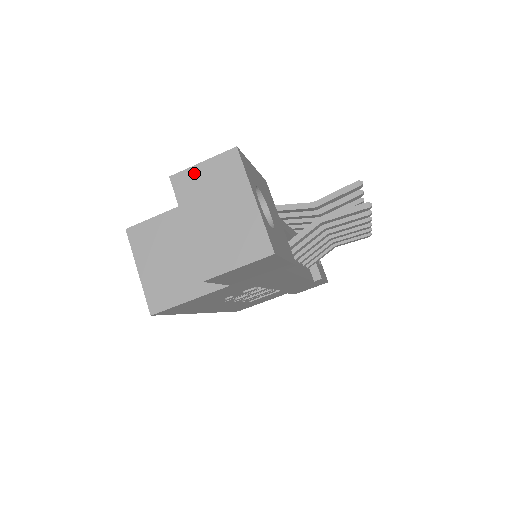
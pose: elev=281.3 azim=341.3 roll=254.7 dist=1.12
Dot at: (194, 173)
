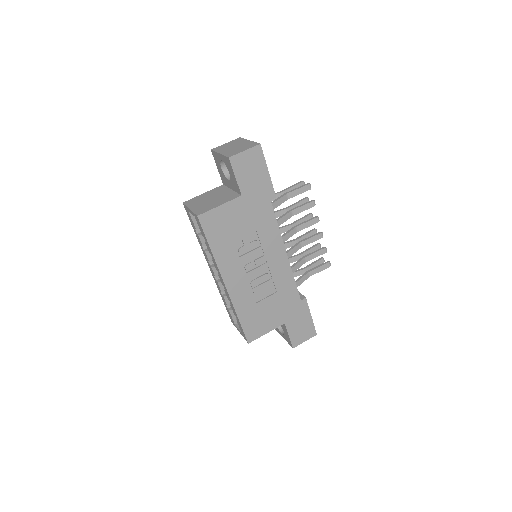
Dot at: (222, 146)
